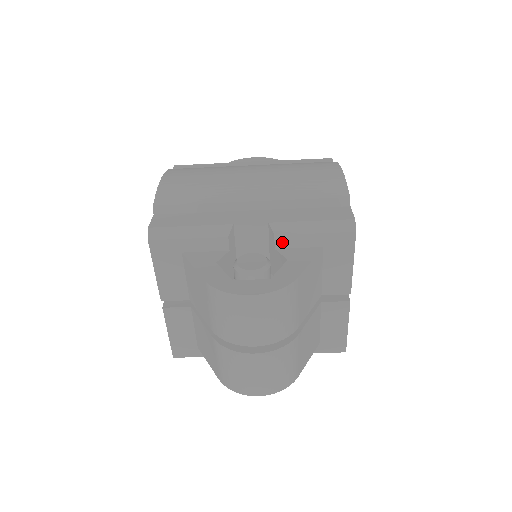
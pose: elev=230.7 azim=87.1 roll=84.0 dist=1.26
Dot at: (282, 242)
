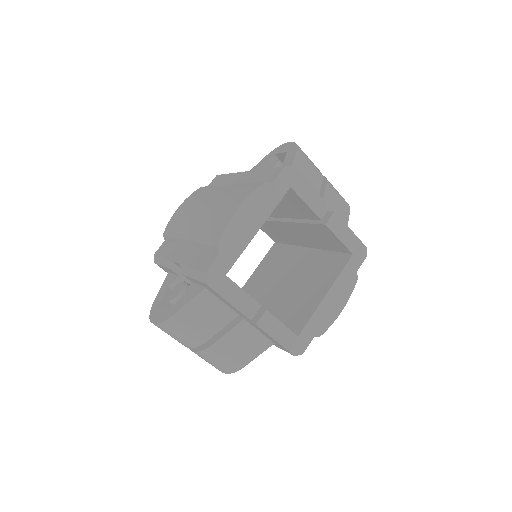
Dot at: (189, 279)
